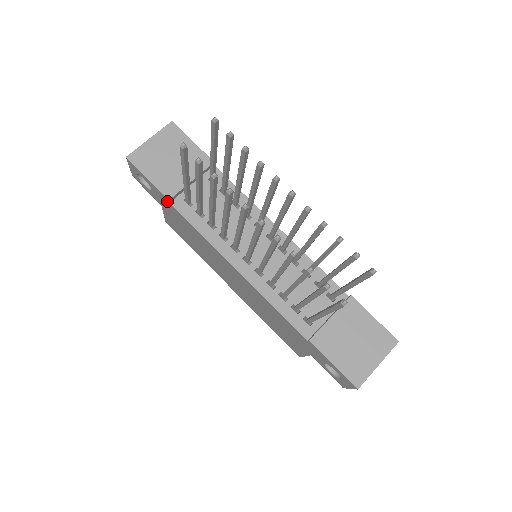
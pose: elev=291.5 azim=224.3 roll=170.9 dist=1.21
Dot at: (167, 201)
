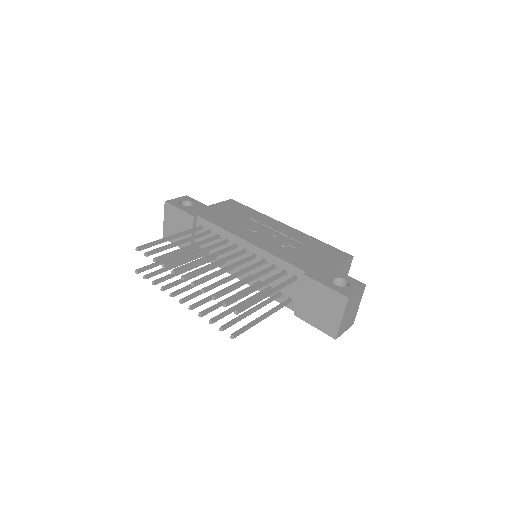
Dot at: occluded
